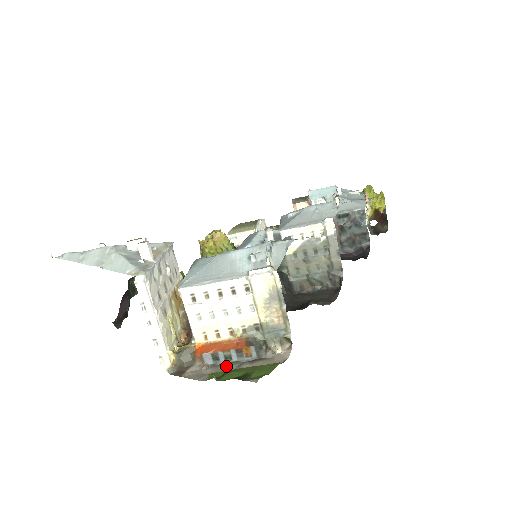
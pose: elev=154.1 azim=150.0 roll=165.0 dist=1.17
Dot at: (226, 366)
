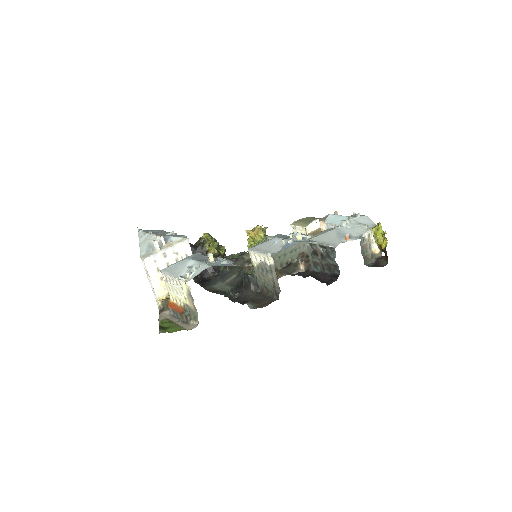
Dot at: (175, 318)
